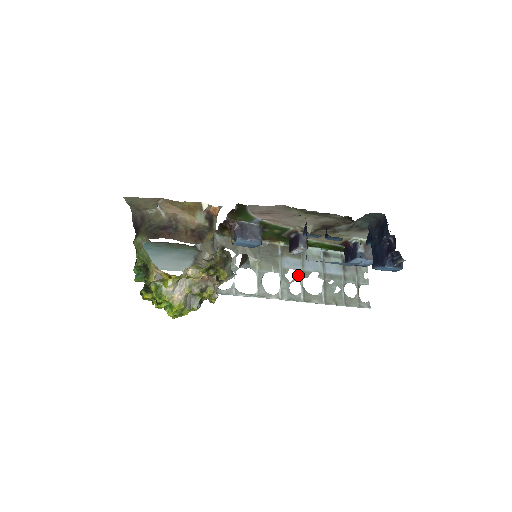
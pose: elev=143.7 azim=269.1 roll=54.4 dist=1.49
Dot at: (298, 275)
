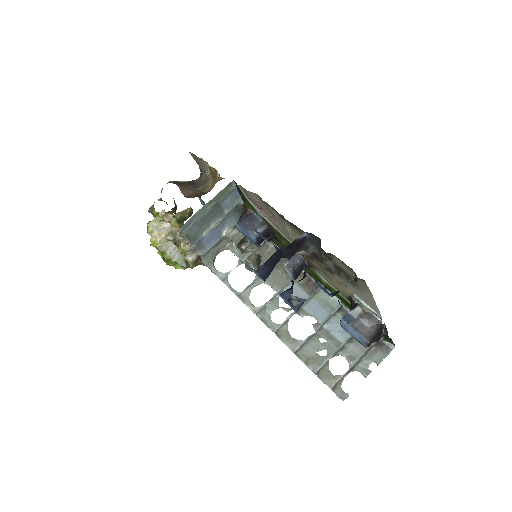
Dot at: occluded
